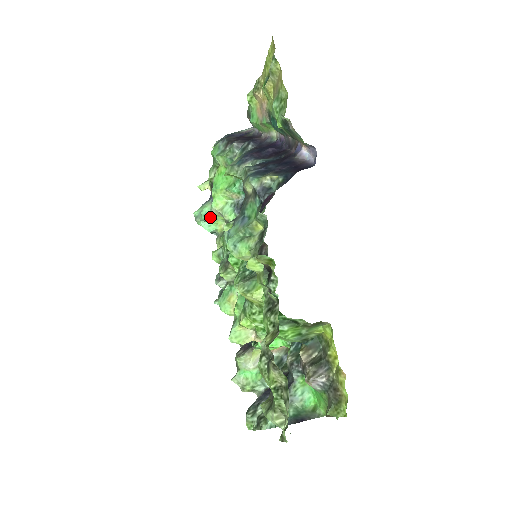
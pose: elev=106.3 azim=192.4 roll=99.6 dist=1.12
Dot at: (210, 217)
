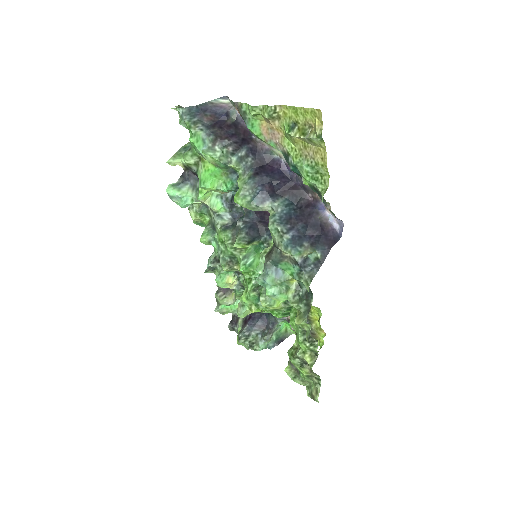
Dot at: occluded
